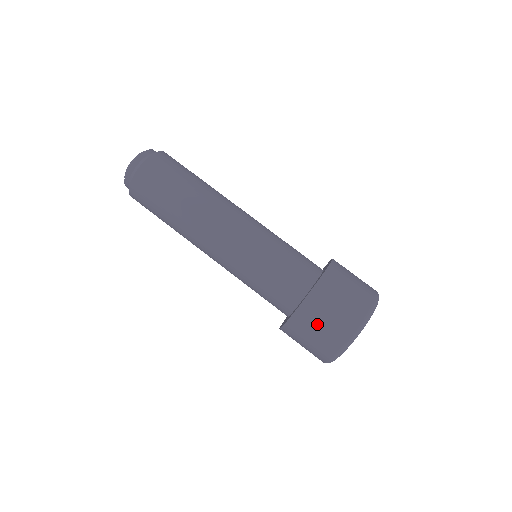
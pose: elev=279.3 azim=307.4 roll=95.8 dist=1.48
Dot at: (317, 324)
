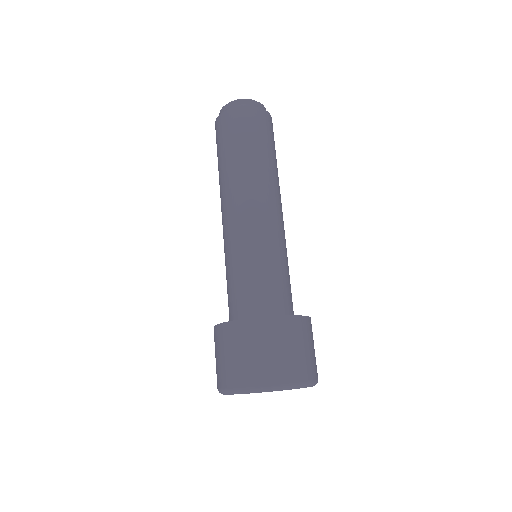
Dot at: (245, 347)
